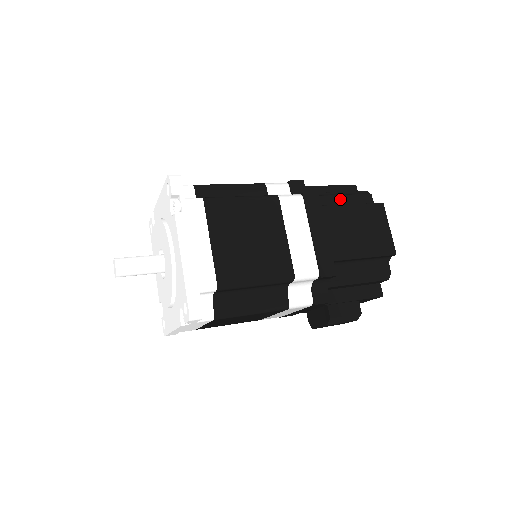
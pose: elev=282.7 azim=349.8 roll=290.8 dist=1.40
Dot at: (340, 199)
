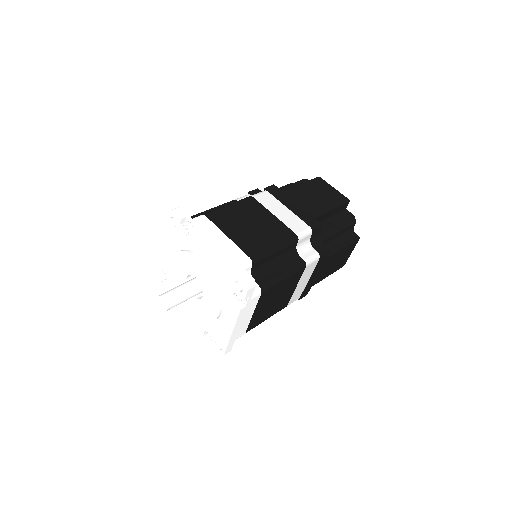
Dot at: (337, 235)
